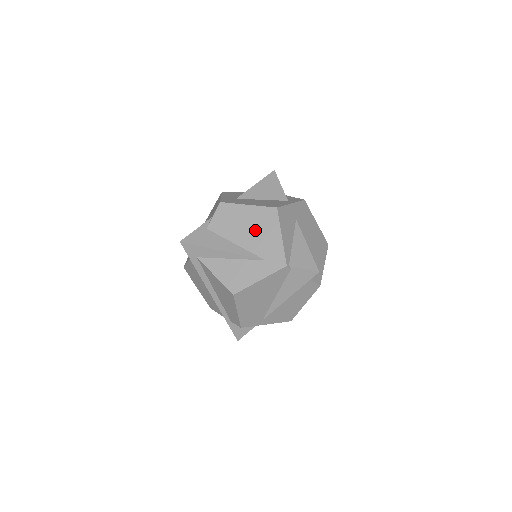
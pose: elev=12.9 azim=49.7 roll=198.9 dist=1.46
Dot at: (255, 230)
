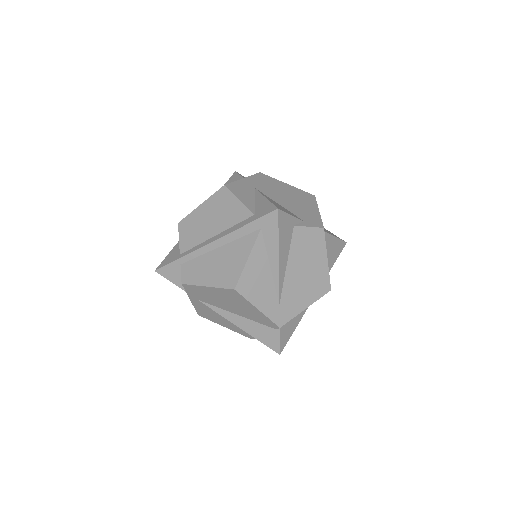
Dot at: (306, 279)
